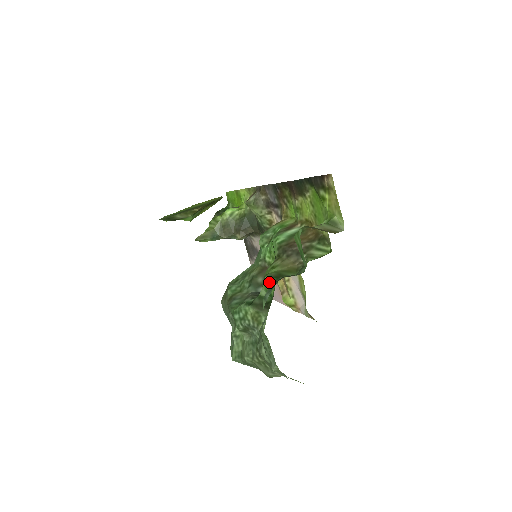
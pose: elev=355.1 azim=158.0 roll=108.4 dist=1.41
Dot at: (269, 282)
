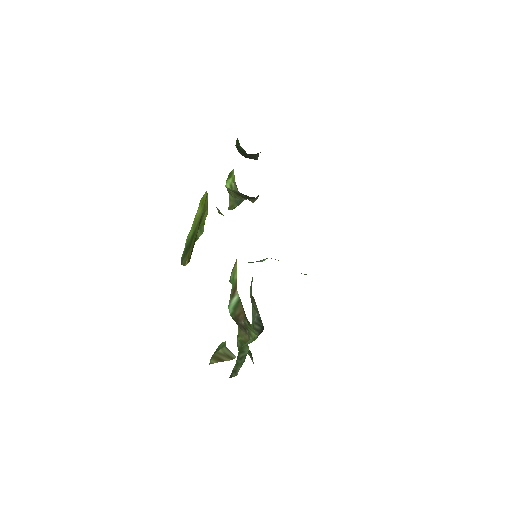
Dot at: occluded
